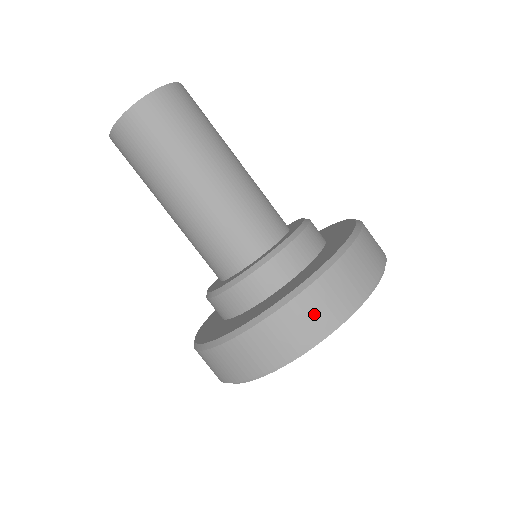
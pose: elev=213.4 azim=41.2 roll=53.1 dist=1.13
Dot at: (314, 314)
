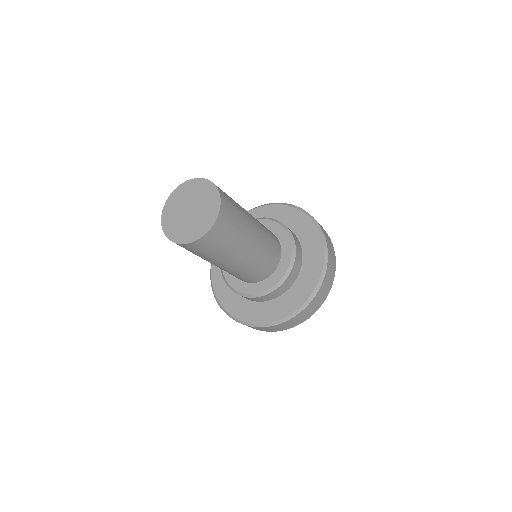
Dot at: (315, 305)
